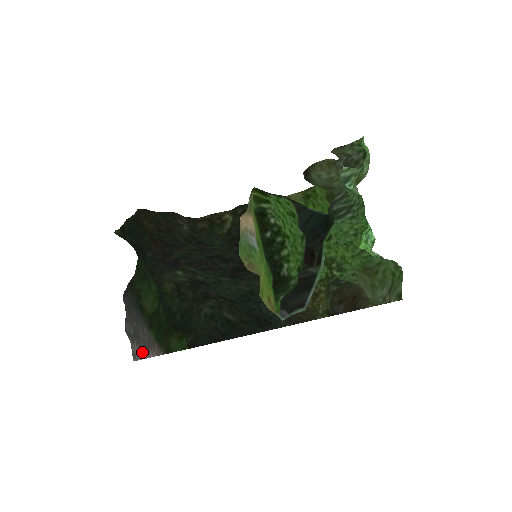
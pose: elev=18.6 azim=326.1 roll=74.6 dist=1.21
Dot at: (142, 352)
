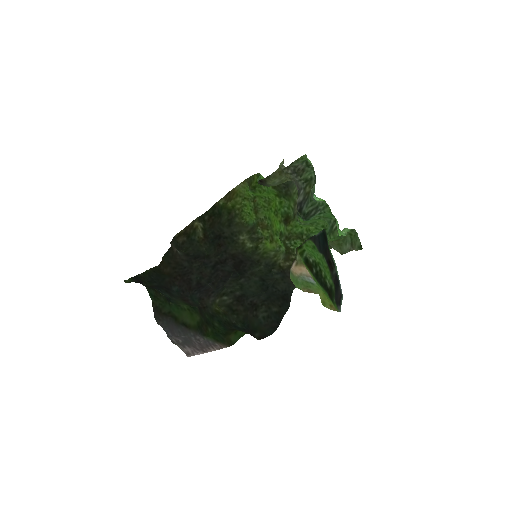
Dot at: (199, 350)
